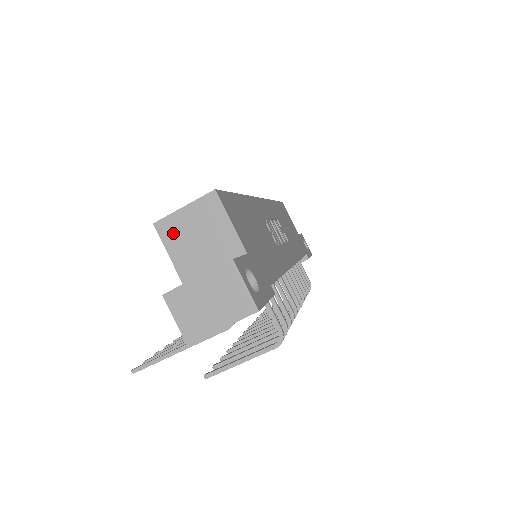
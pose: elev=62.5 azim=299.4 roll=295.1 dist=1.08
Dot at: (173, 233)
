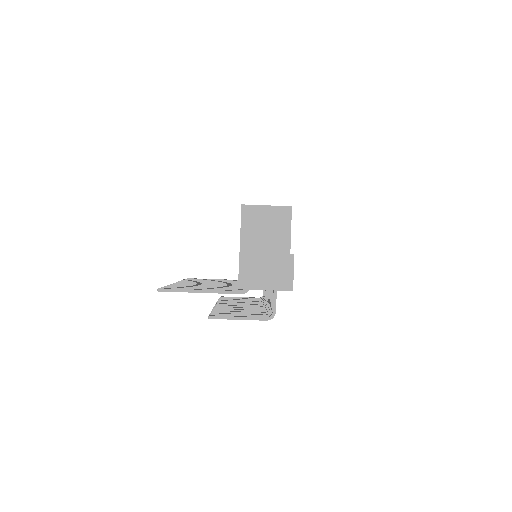
Dot at: (251, 217)
